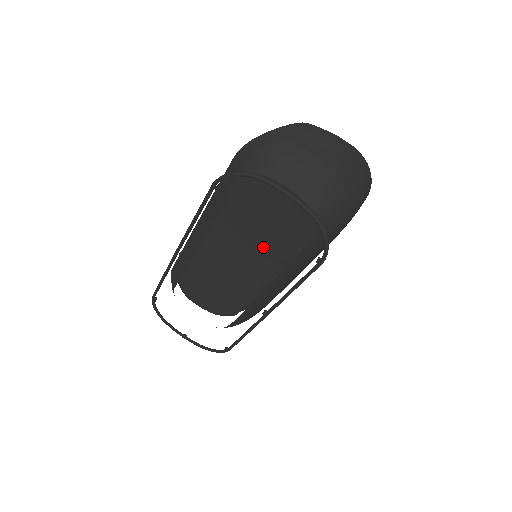
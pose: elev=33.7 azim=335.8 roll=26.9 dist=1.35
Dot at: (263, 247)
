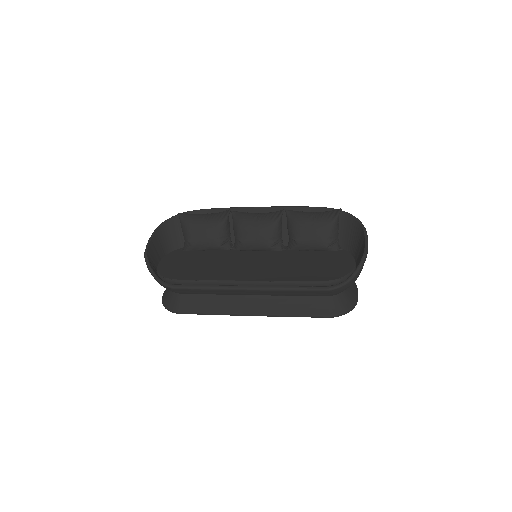
Dot at: occluded
